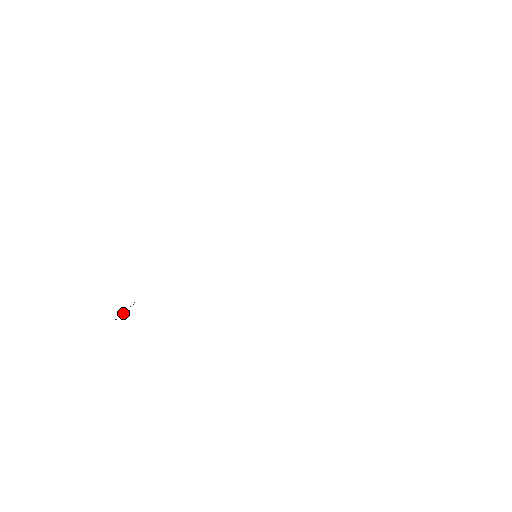
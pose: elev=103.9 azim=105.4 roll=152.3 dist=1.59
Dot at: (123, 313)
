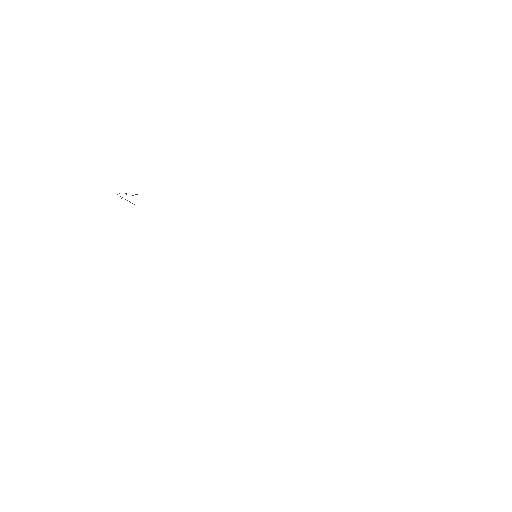
Dot at: (125, 199)
